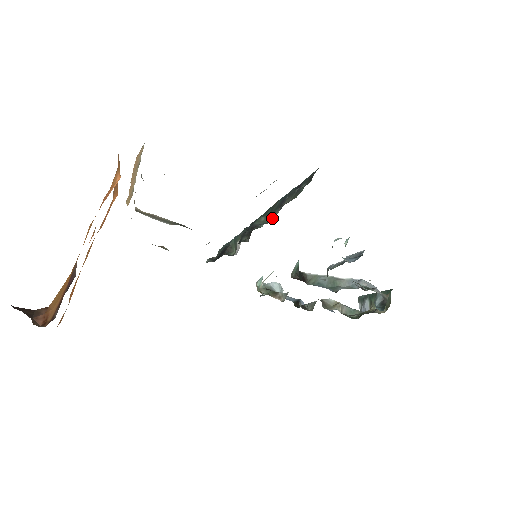
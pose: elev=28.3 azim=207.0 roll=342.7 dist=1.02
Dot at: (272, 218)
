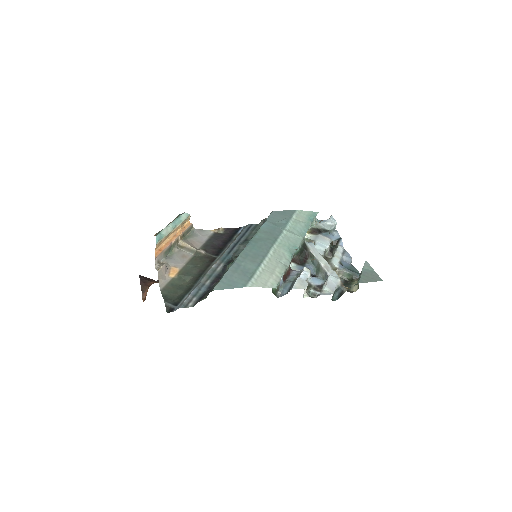
Dot at: occluded
